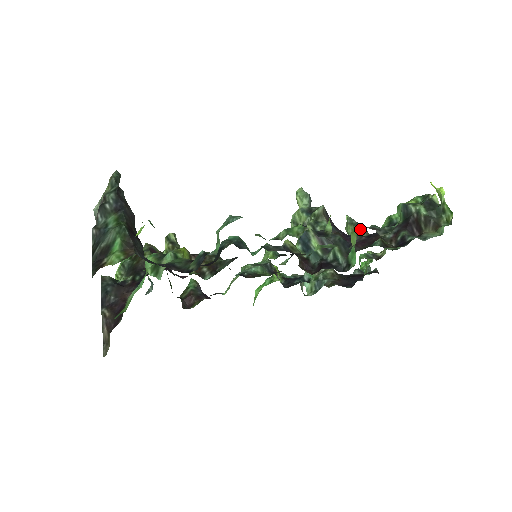
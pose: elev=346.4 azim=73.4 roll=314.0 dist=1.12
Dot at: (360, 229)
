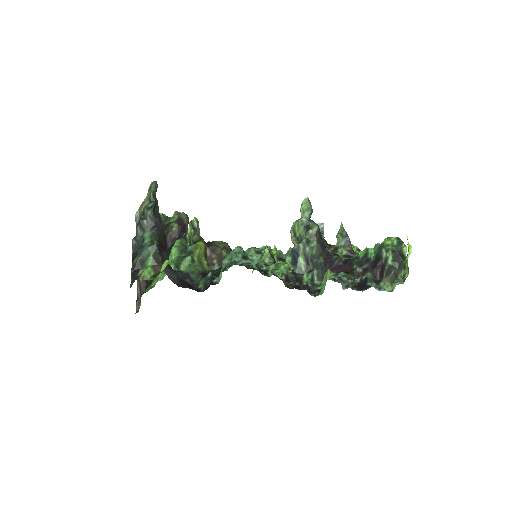
Dot at: (347, 242)
